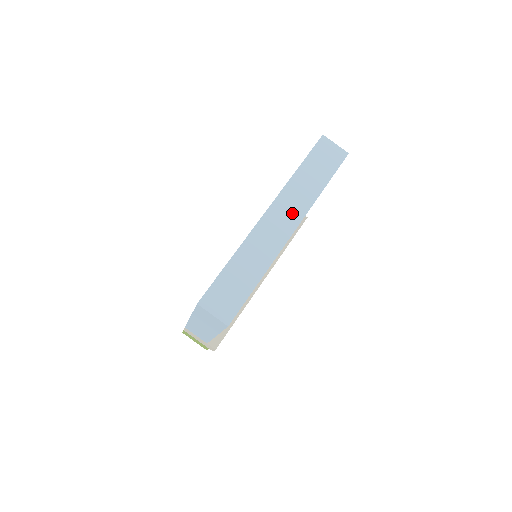
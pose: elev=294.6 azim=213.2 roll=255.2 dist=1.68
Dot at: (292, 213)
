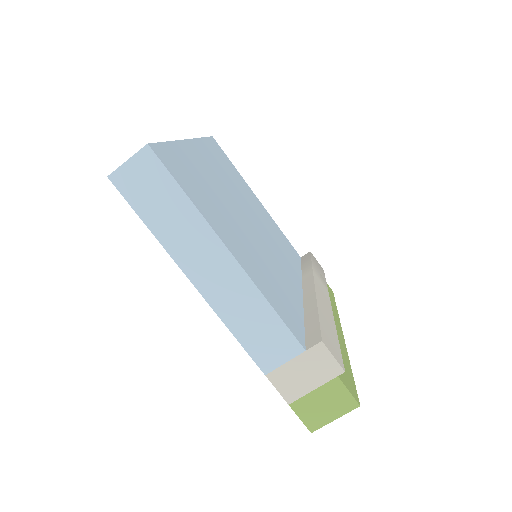
Dot at: occluded
